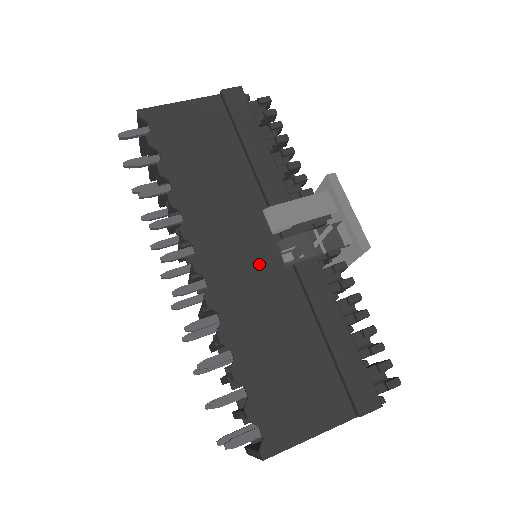
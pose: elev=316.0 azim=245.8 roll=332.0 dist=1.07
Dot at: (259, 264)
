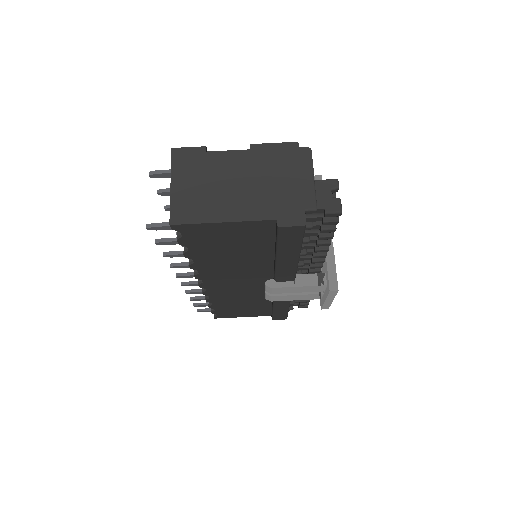
Dot at: (248, 288)
